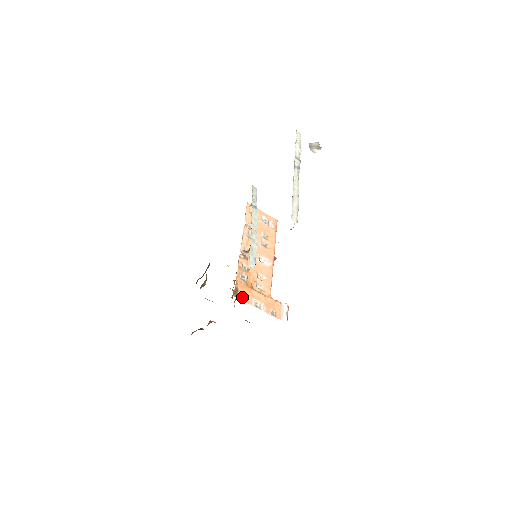
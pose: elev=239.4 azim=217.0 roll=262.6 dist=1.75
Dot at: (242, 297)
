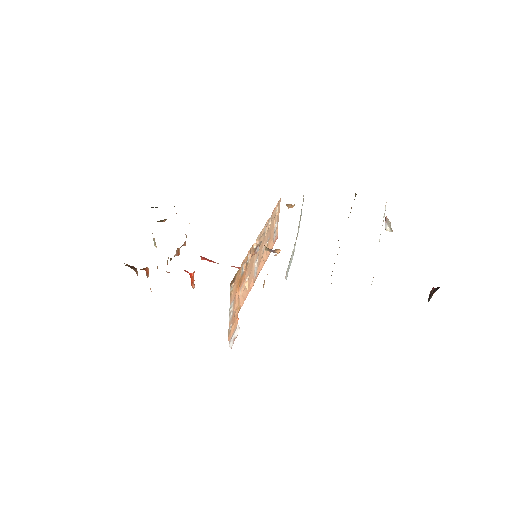
Dot at: (231, 289)
